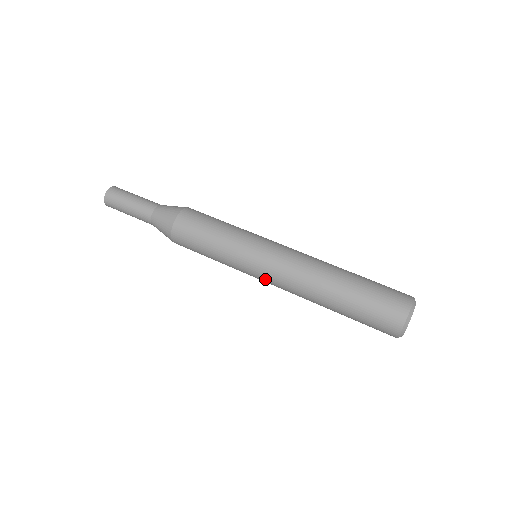
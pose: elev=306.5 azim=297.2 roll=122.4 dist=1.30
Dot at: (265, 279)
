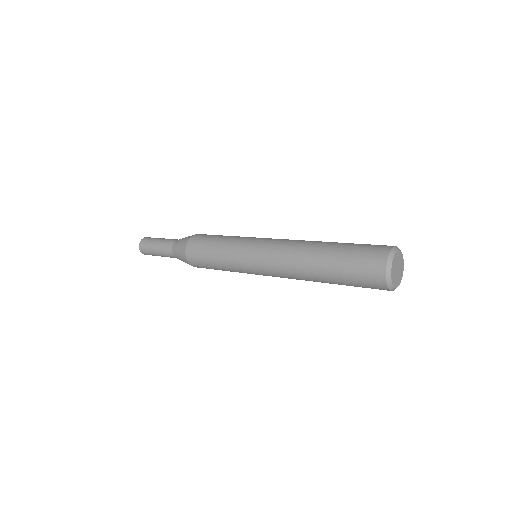
Dot at: (263, 271)
